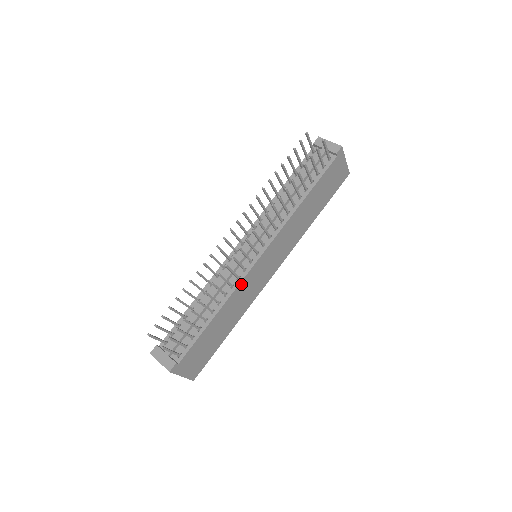
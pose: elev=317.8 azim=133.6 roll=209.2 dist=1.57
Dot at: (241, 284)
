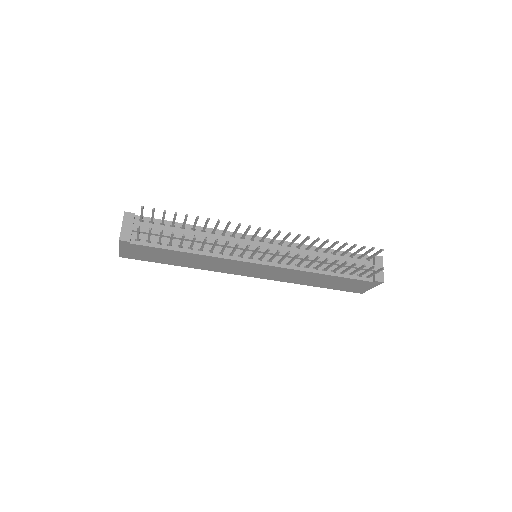
Dot at: (227, 259)
